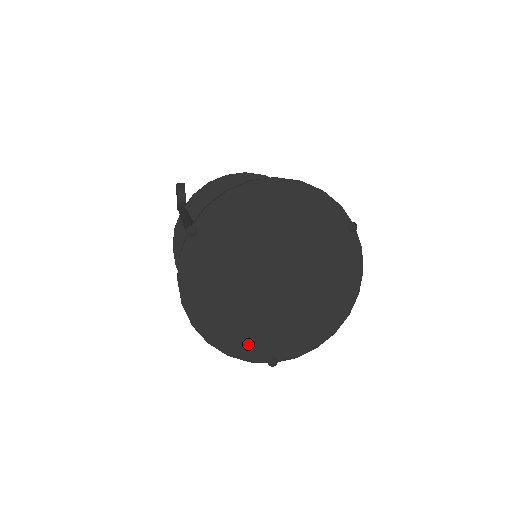
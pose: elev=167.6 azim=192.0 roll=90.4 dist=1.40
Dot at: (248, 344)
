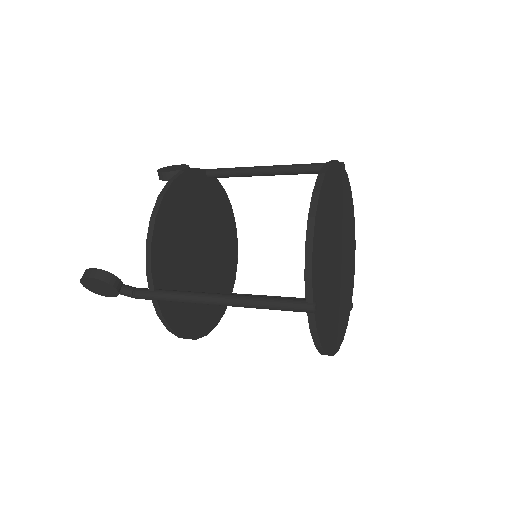
Dot at: (345, 317)
